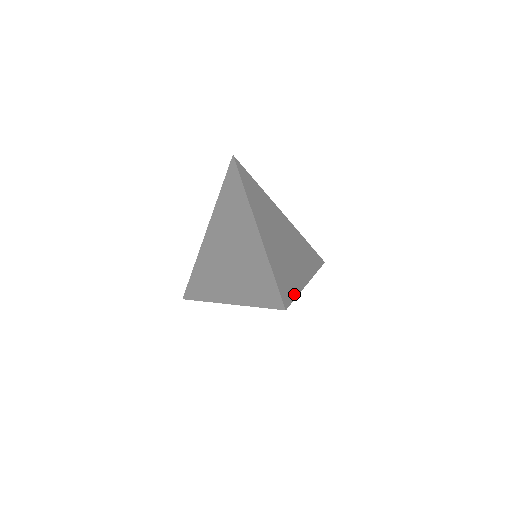
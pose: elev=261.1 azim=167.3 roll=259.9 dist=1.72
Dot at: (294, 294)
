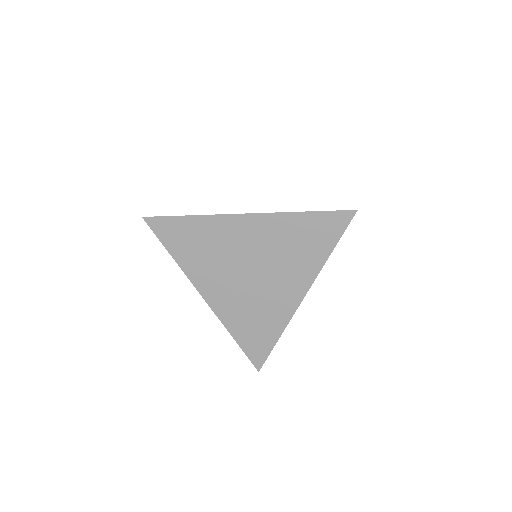
Dot at: (272, 342)
